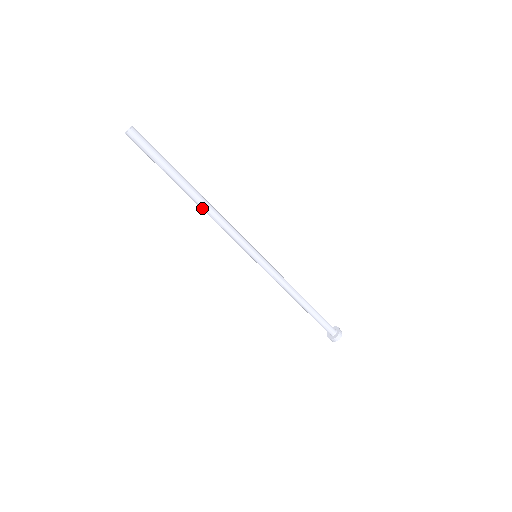
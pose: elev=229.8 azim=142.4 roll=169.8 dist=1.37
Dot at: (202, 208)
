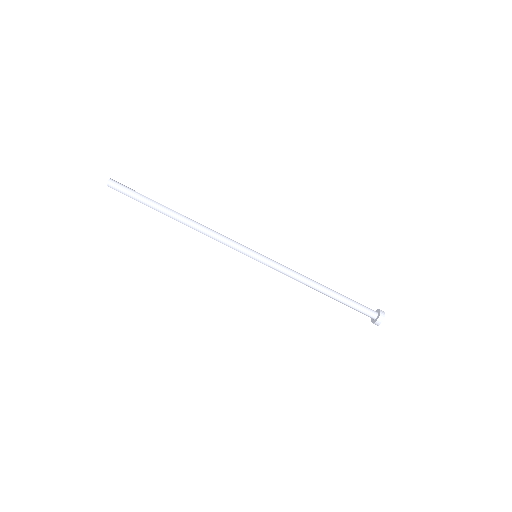
Dot at: (189, 225)
